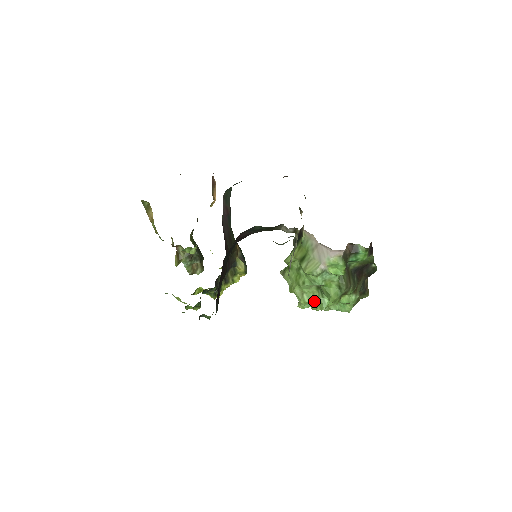
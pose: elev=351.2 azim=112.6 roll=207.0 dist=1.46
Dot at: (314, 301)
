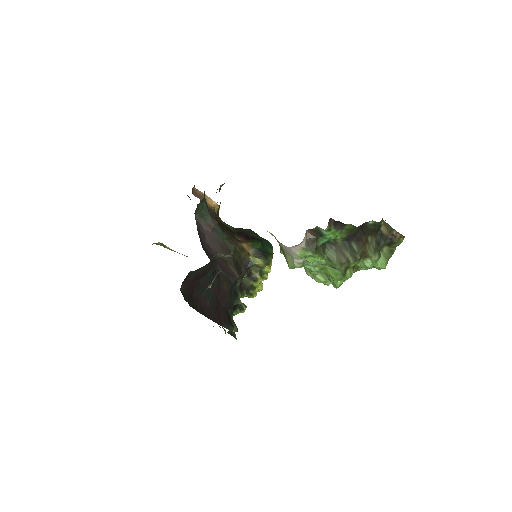
Dot at: occluded
